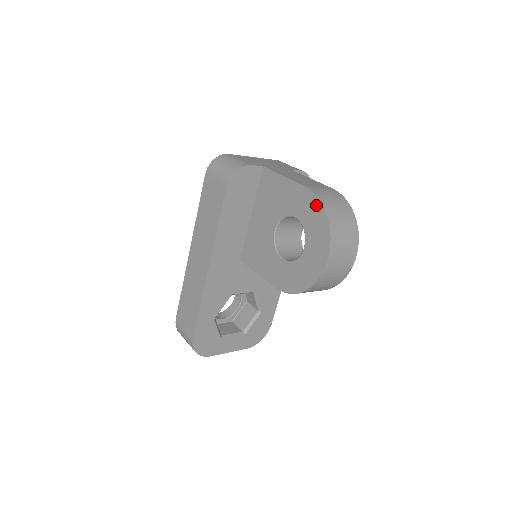
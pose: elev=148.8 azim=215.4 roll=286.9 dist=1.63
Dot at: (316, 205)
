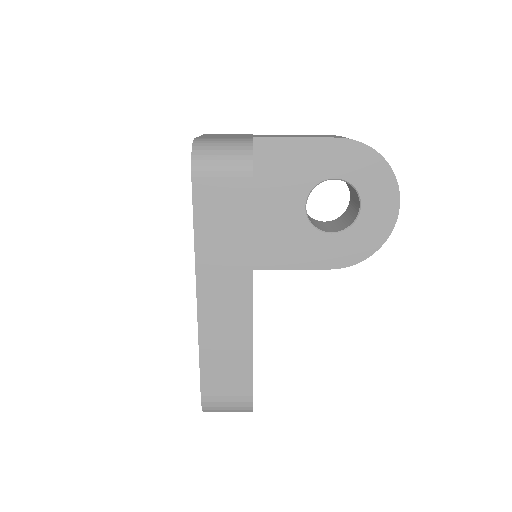
Dot at: (364, 152)
